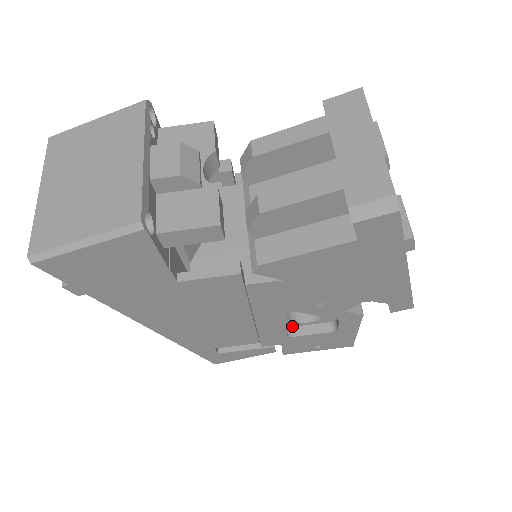
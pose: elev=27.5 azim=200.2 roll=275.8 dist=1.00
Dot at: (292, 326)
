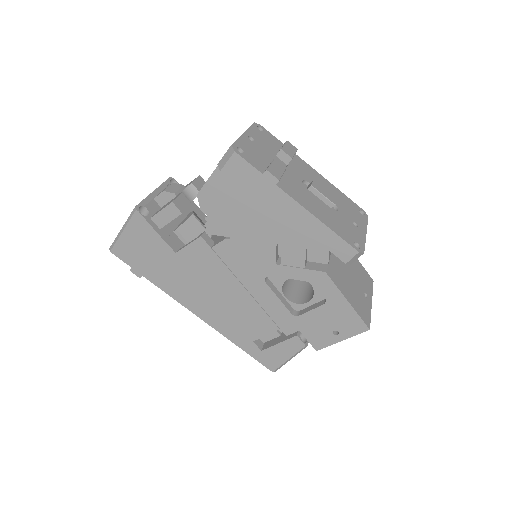
Dot at: (300, 310)
